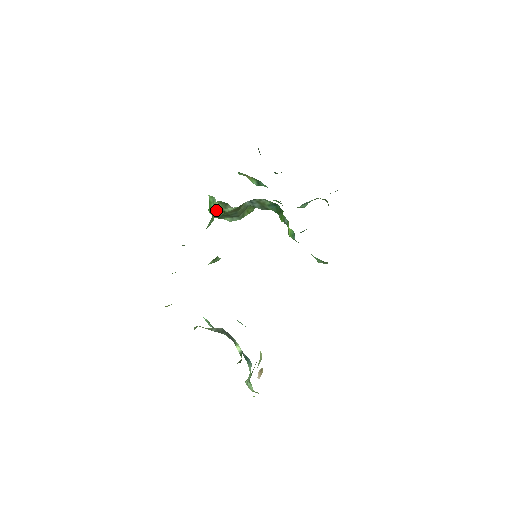
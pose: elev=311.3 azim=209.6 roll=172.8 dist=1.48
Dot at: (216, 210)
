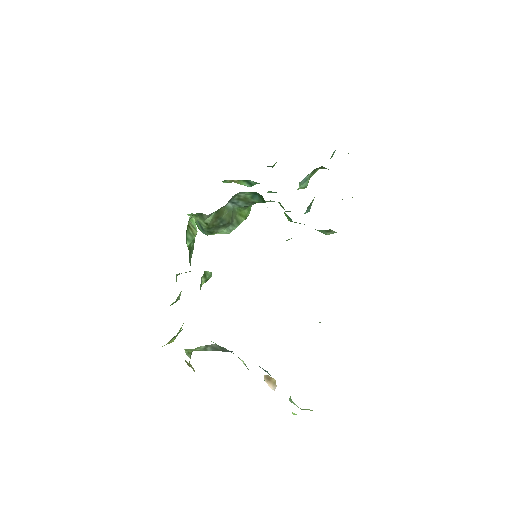
Dot at: (200, 226)
